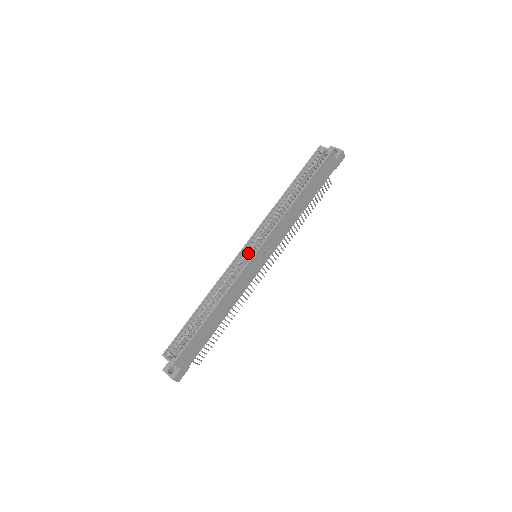
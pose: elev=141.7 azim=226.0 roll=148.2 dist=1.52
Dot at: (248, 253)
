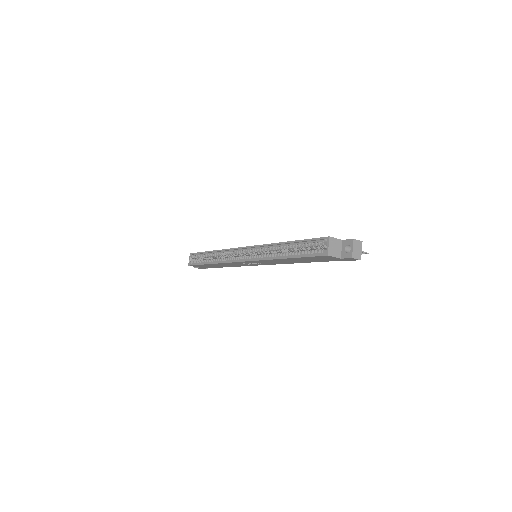
Dot at: (245, 253)
